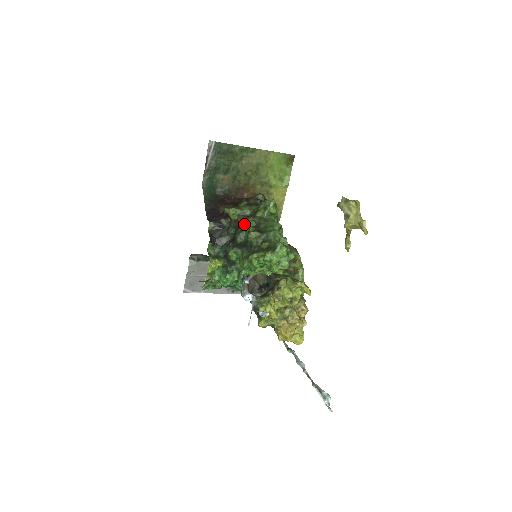
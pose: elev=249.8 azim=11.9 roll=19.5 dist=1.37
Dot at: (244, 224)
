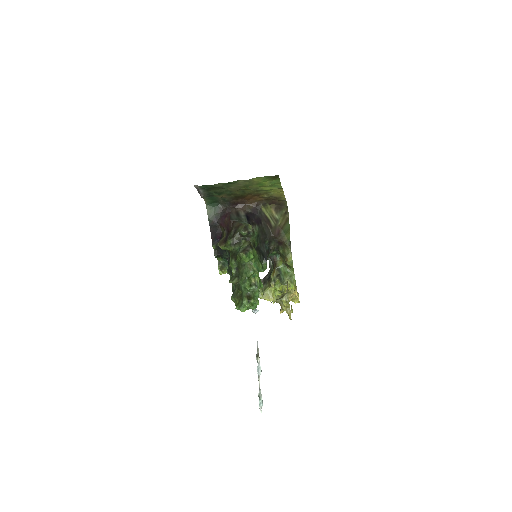
Dot at: (230, 262)
